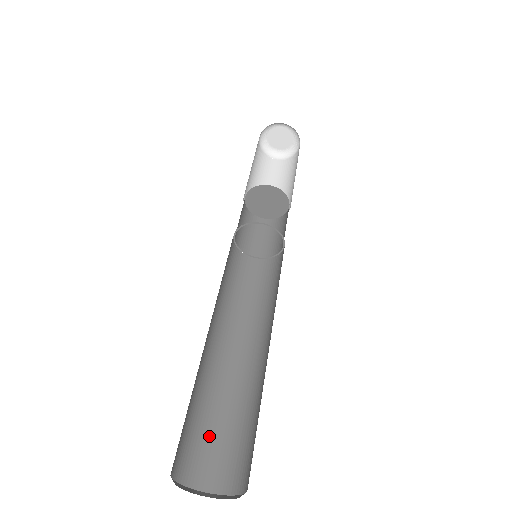
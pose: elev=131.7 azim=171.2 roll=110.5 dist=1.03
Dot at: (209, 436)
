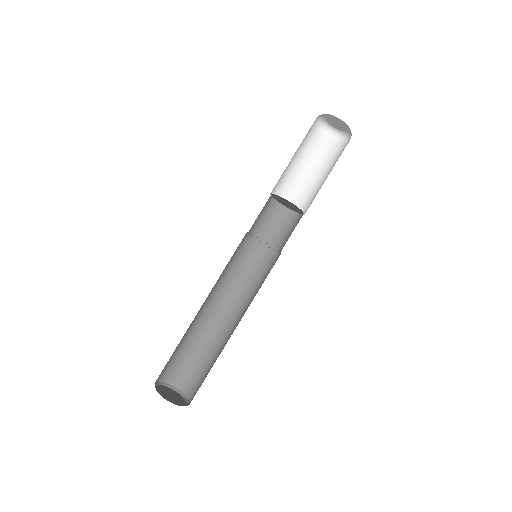
Dot at: (192, 364)
